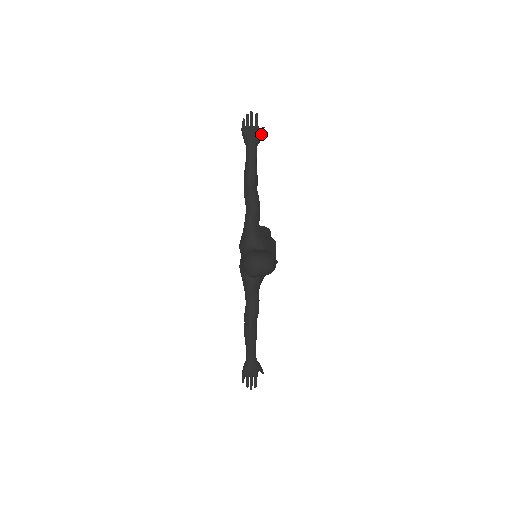
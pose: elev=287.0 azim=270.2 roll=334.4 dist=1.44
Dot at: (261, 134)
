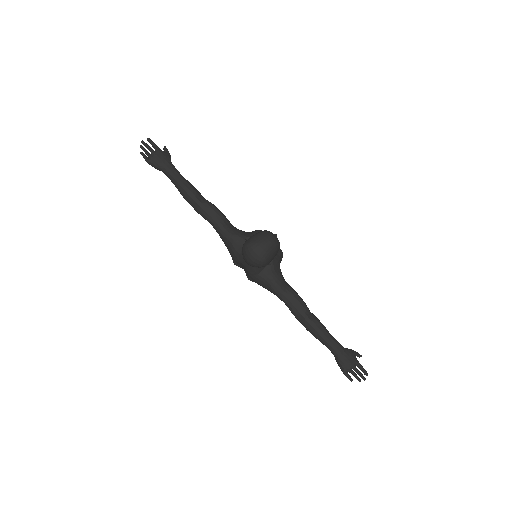
Dot at: (167, 153)
